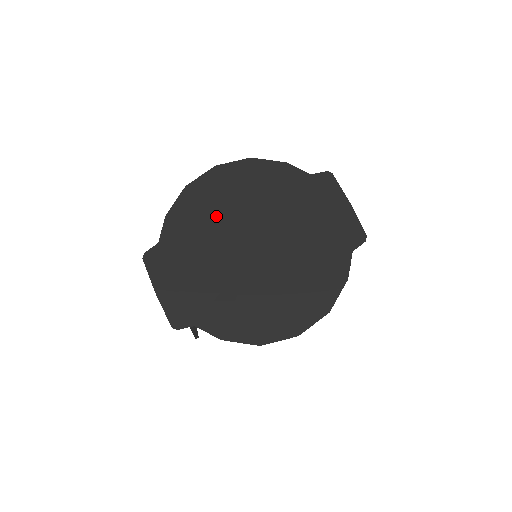
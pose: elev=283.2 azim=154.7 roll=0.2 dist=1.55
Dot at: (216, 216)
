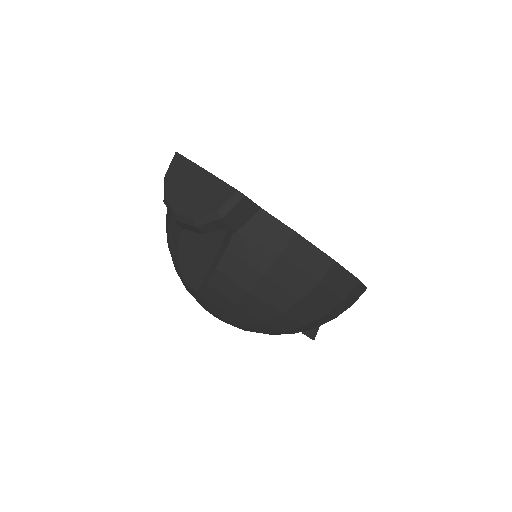
Dot at: occluded
